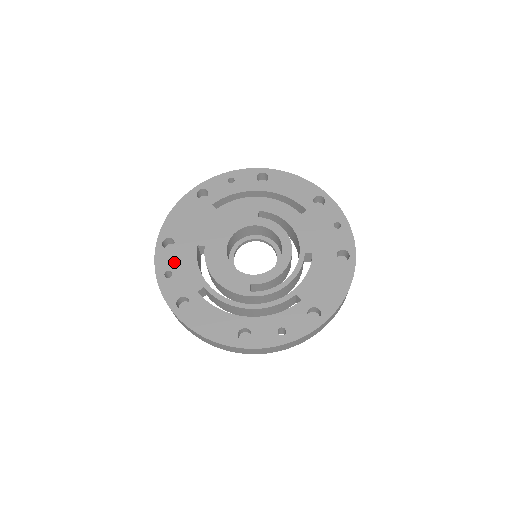
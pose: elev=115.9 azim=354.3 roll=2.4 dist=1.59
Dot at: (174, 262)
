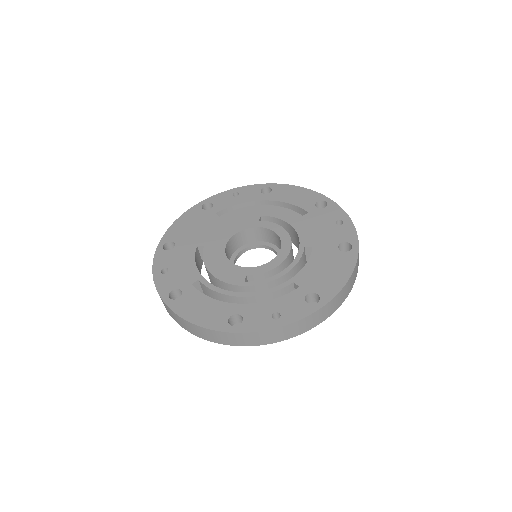
Dot at: (172, 260)
